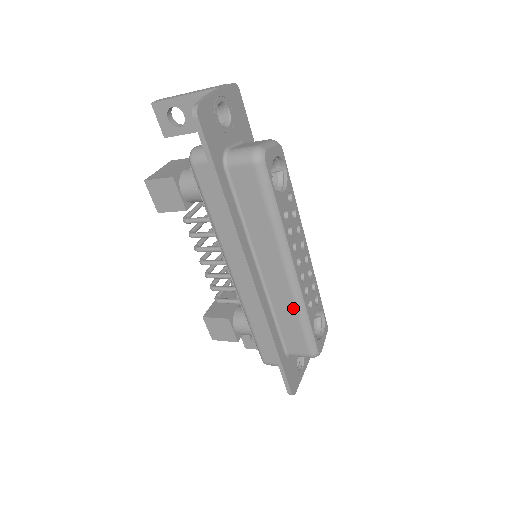
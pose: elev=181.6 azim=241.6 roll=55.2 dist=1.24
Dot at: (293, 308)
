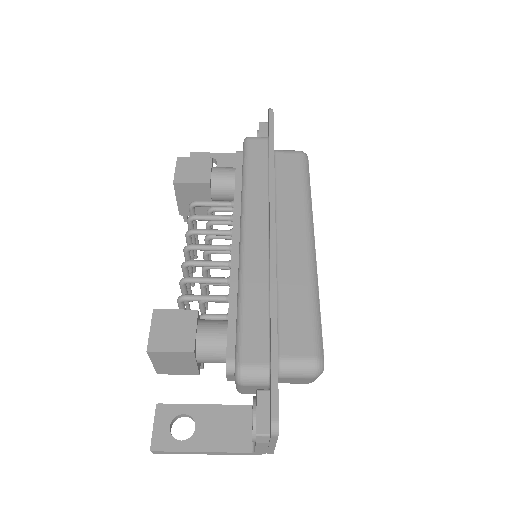
Dot at: (305, 283)
